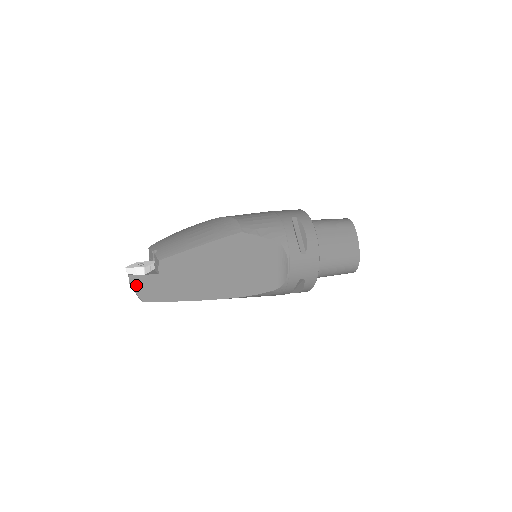
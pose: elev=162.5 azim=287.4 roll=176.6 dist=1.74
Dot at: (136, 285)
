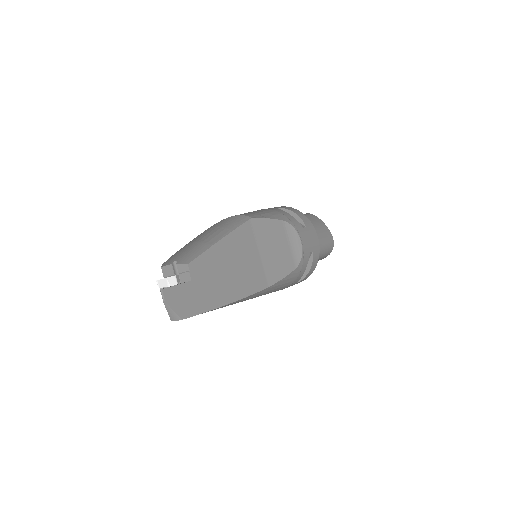
Dot at: (171, 300)
